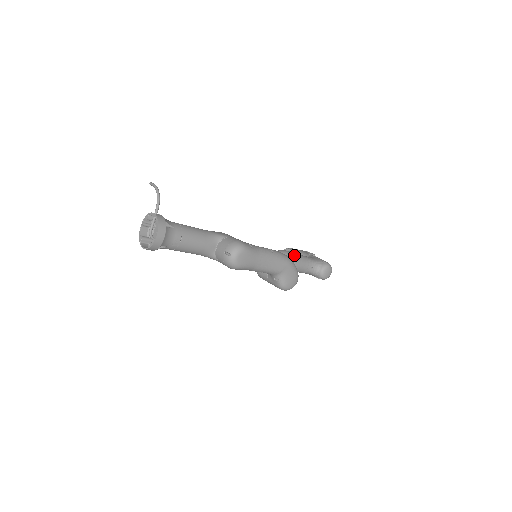
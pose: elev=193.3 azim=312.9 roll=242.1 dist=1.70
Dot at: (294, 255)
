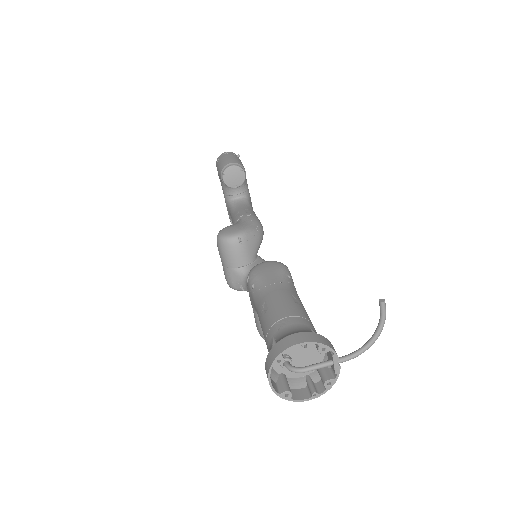
Dot at: occluded
